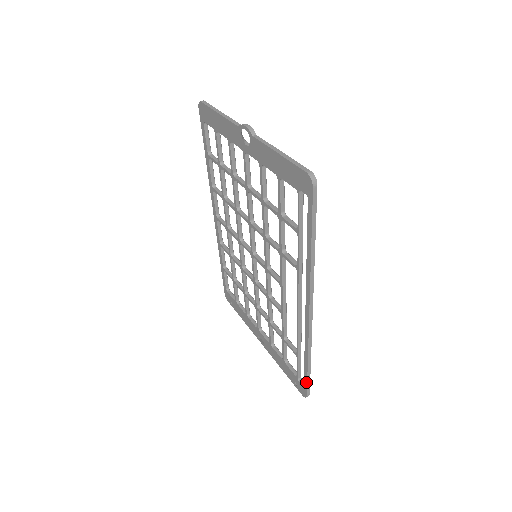
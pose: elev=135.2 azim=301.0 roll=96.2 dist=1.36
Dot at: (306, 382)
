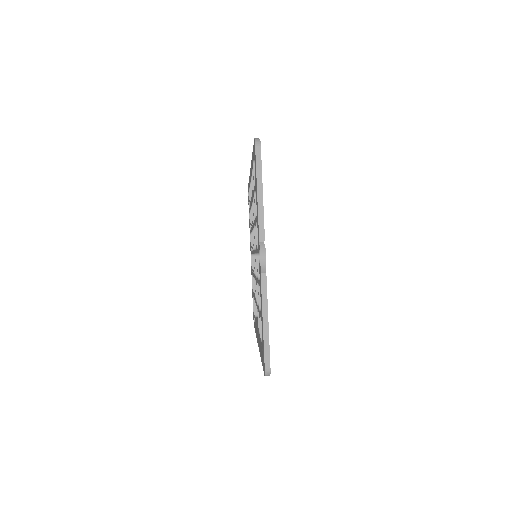
Dot at: (254, 327)
